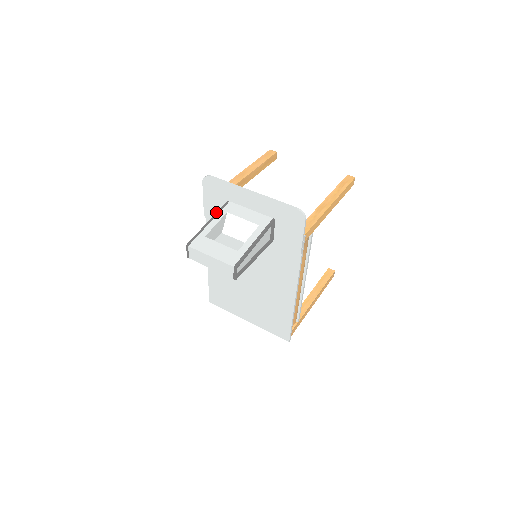
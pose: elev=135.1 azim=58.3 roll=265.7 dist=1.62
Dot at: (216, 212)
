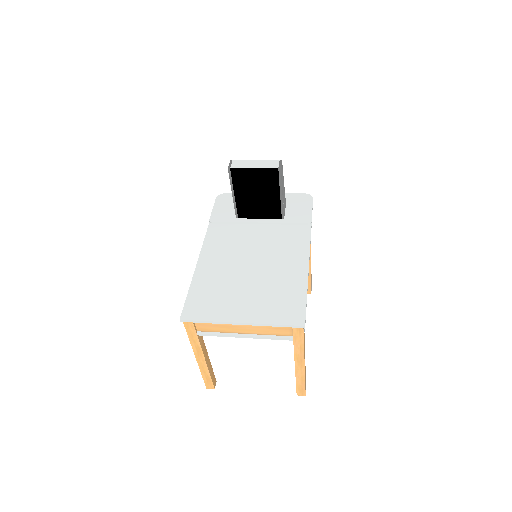
Dot at: occluded
